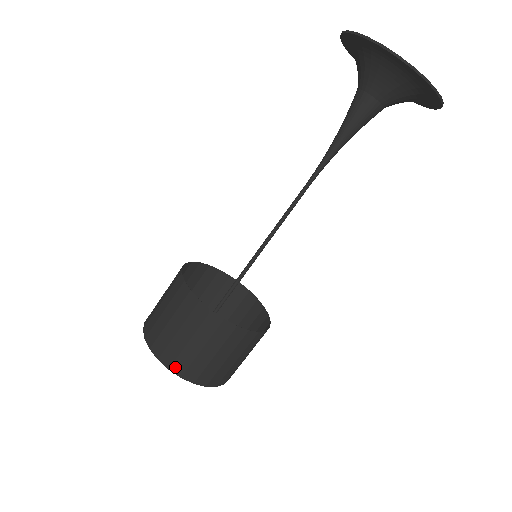
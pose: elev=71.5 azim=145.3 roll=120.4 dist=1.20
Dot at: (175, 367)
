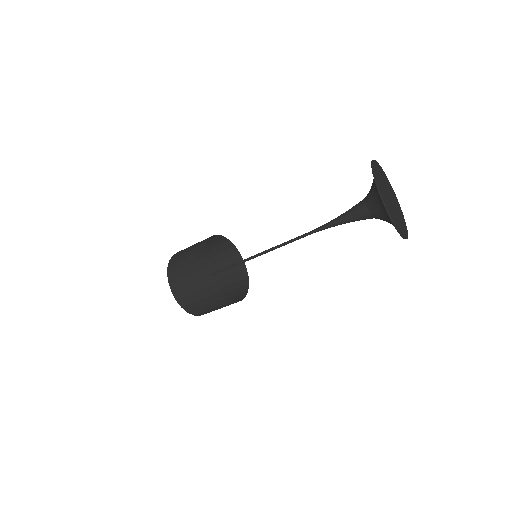
Dot at: occluded
